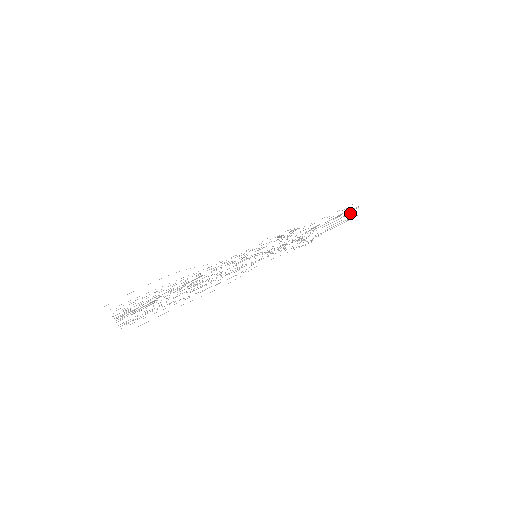
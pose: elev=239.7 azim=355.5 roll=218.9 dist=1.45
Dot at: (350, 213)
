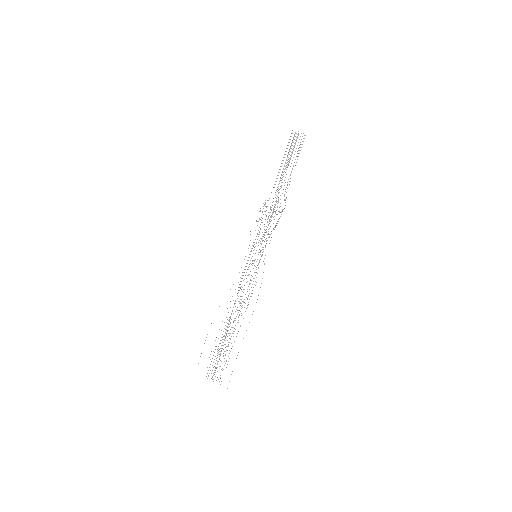
Dot at: occluded
